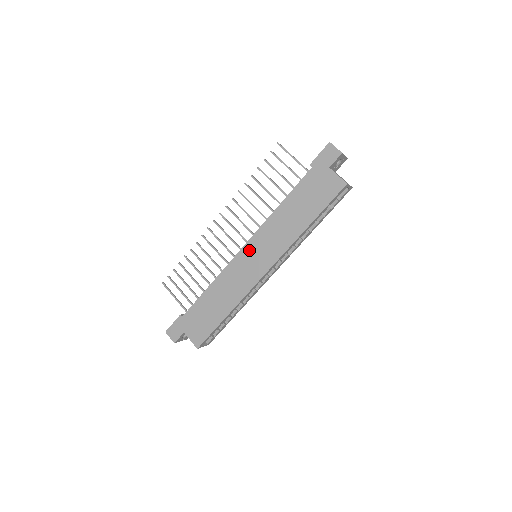
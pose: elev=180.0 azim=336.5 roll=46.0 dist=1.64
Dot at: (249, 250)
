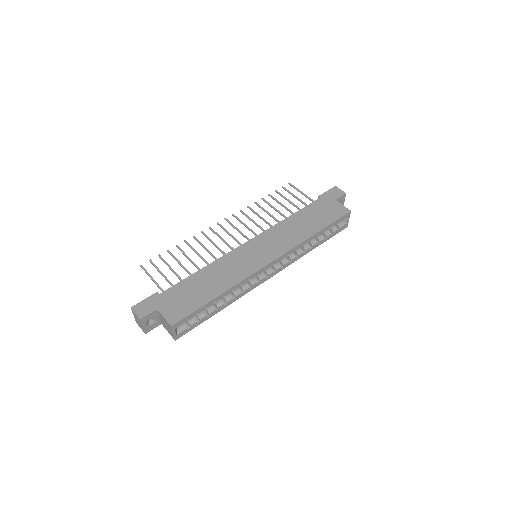
Dot at: (254, 244)
